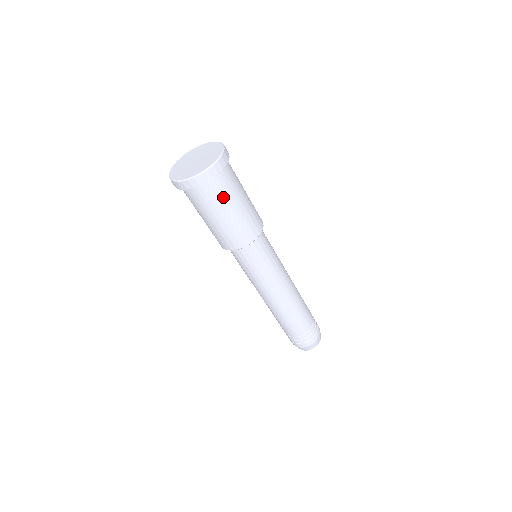
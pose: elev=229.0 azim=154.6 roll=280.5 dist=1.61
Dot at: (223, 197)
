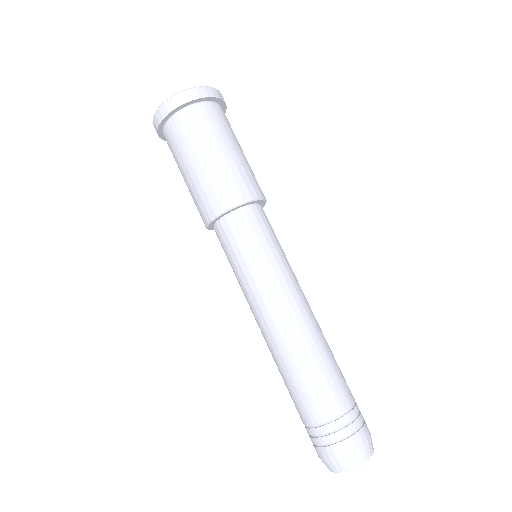
Dot at: occluded
